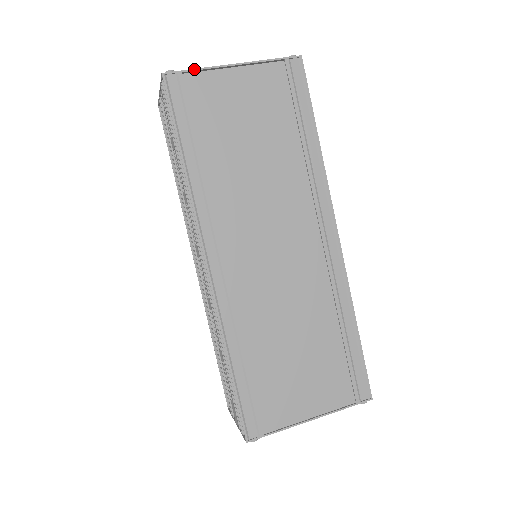
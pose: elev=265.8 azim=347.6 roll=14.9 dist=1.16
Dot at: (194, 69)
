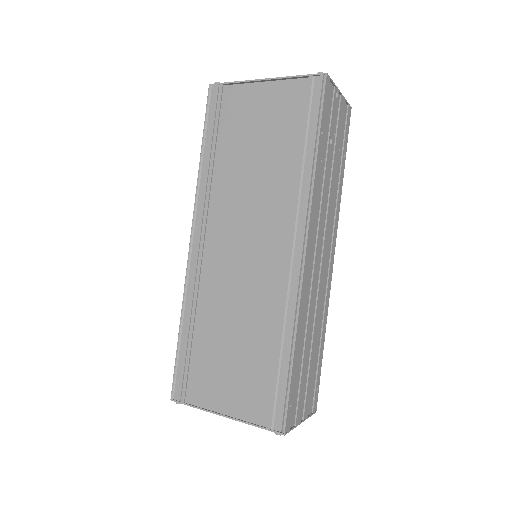
Dot at: (232, 82)
